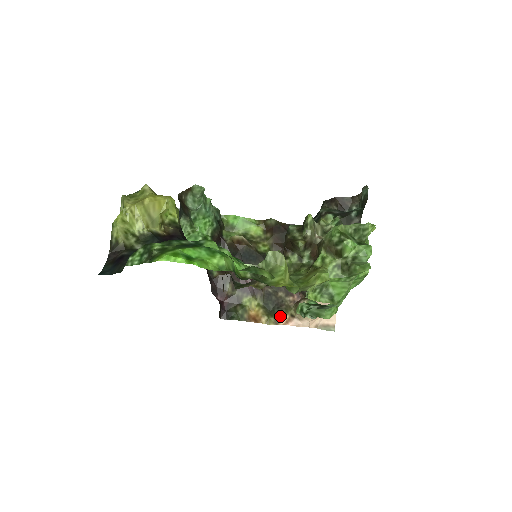
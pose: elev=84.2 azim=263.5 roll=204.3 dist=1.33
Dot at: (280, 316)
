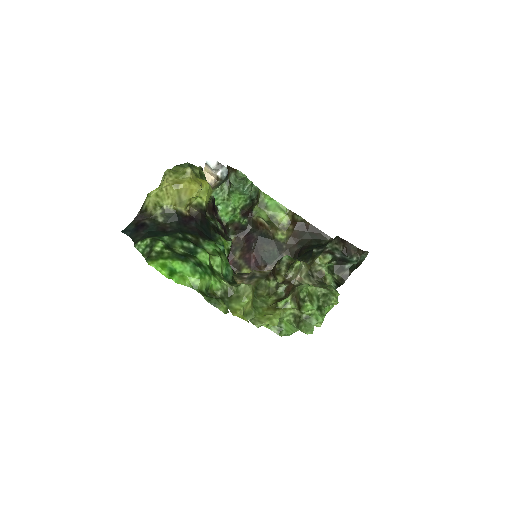
Dot at: occluded
